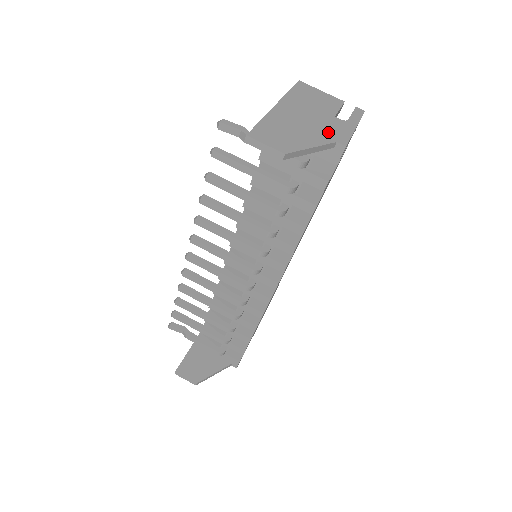
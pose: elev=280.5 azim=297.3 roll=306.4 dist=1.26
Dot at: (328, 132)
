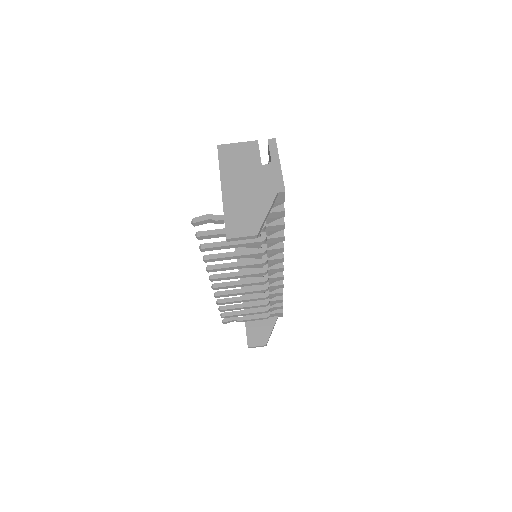
Dot at: (267, 187)
